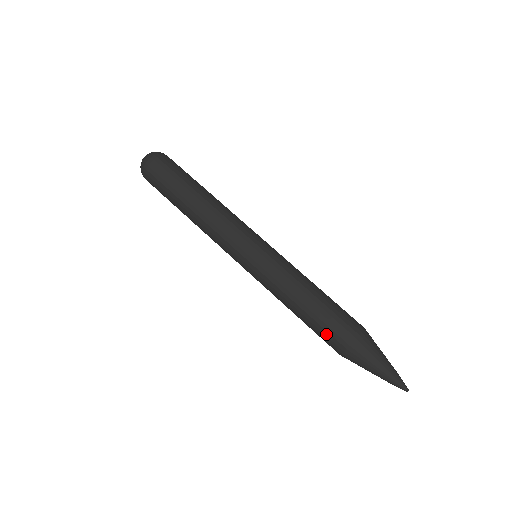
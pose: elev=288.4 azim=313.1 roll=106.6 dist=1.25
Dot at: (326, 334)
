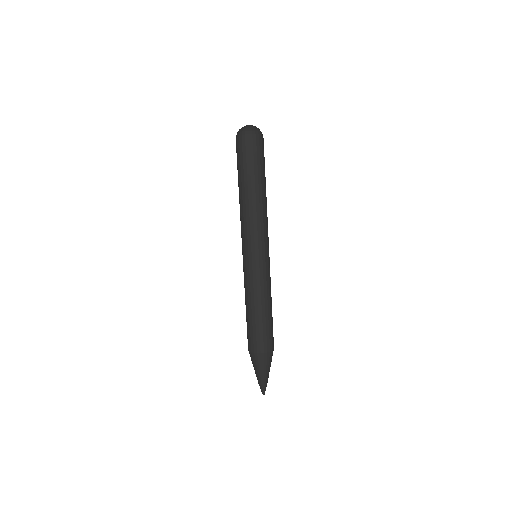
Dot at: (254, 336)
